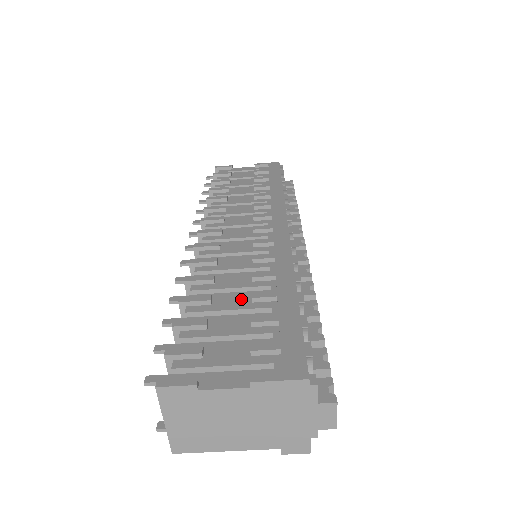
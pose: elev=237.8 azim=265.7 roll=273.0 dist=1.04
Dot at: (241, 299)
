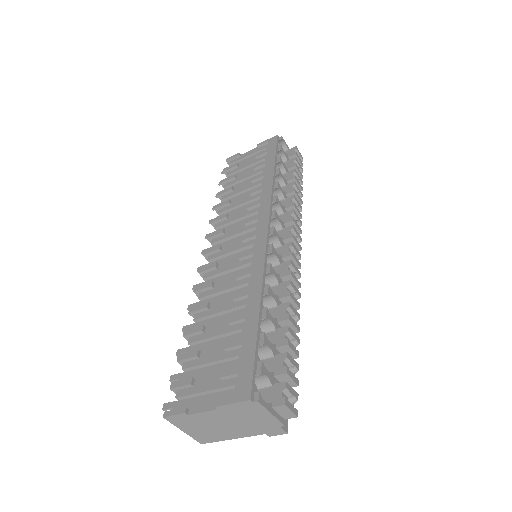
Dot at: (224, 323)
